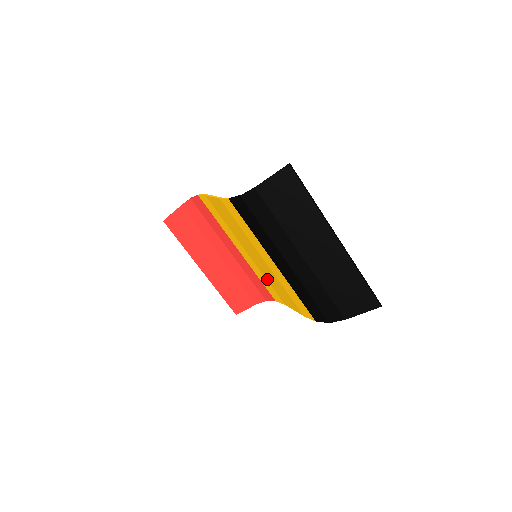
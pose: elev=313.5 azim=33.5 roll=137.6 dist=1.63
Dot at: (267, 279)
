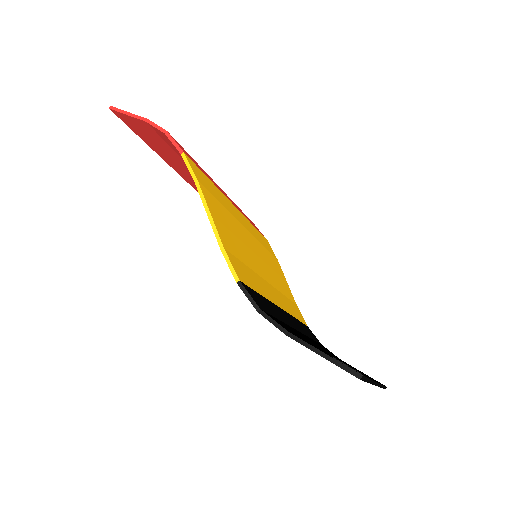
Dot at: occluded
